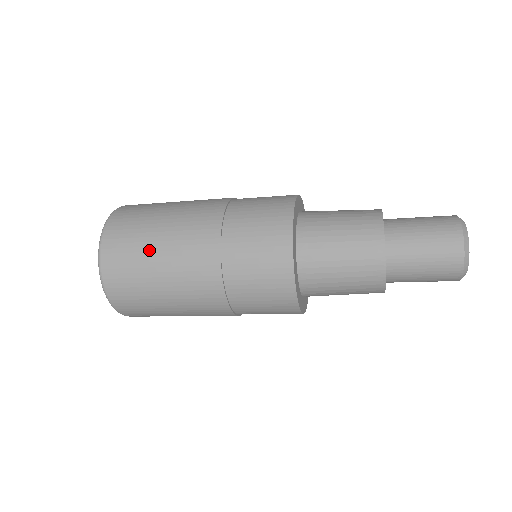
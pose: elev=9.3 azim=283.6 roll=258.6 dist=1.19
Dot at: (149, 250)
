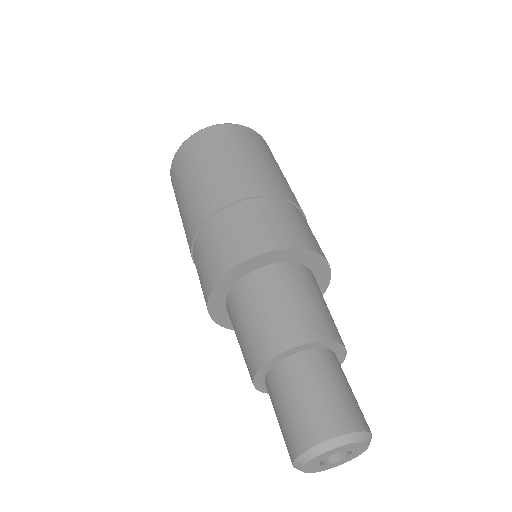
Dot at: (189, 175)
